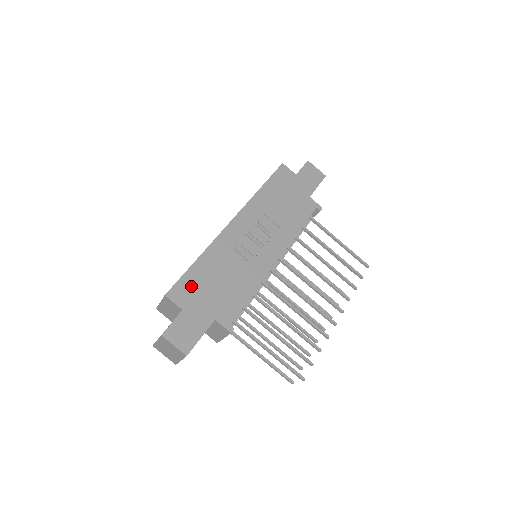
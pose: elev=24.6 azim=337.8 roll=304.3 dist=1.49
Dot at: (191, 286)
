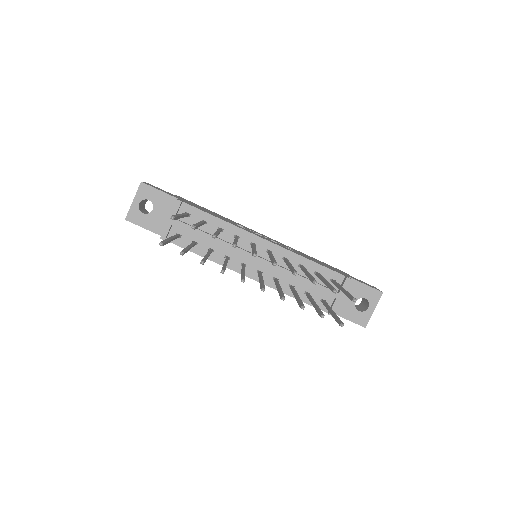
Dot at: occluded
